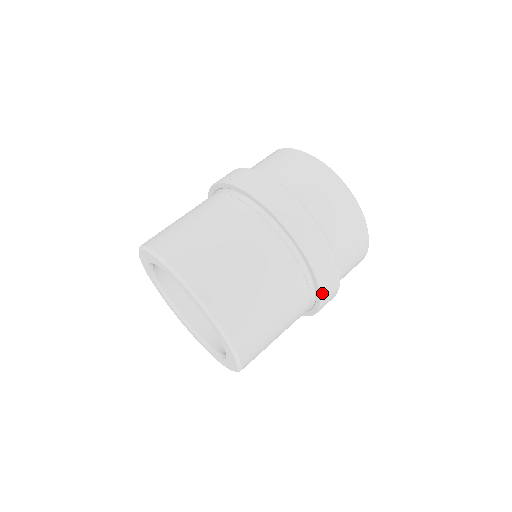
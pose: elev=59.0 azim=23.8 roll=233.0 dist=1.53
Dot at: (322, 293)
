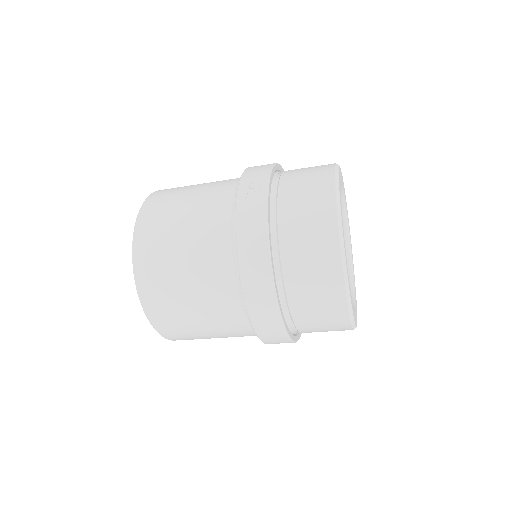
Dot at: (266, 343)
